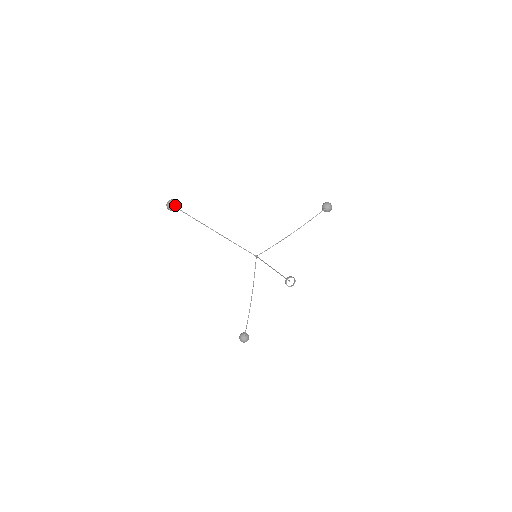
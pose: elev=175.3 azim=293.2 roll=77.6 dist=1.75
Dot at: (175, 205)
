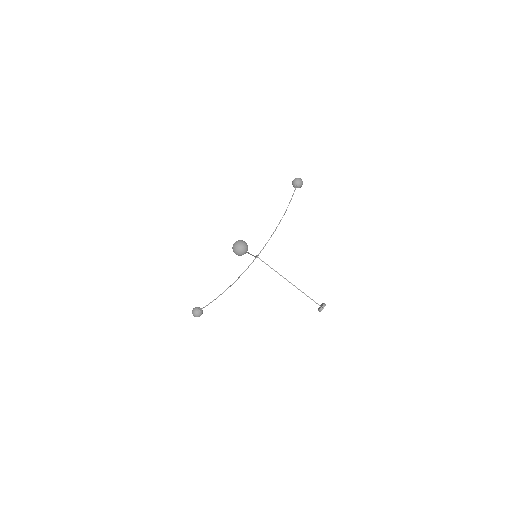
Dot at: (247, 250)
